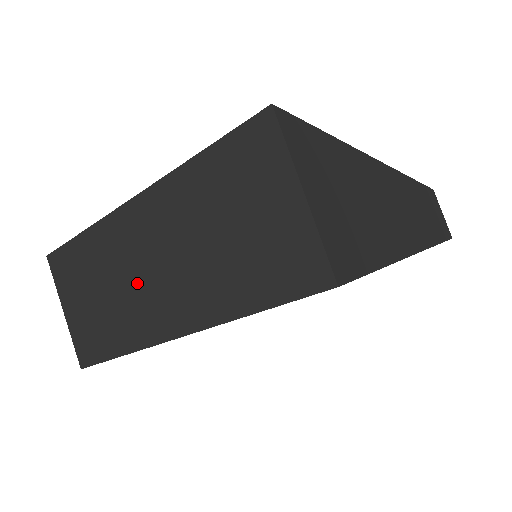
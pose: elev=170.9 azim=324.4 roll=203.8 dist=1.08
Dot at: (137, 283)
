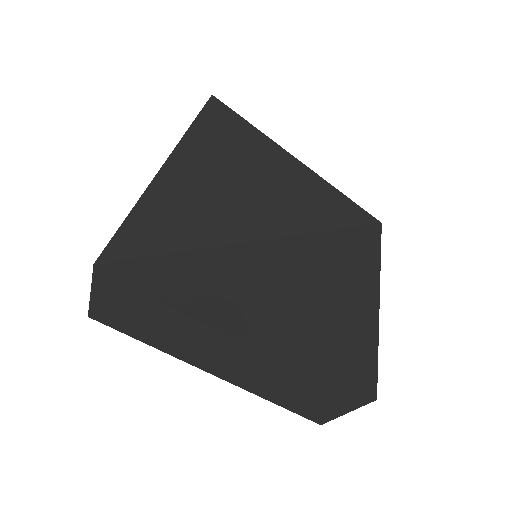
Dot at: (199, 347)
